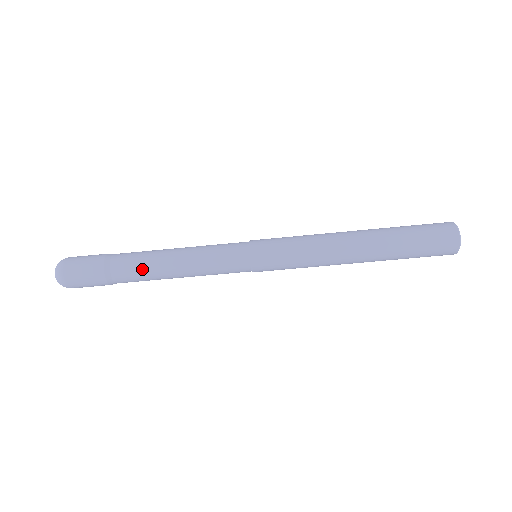
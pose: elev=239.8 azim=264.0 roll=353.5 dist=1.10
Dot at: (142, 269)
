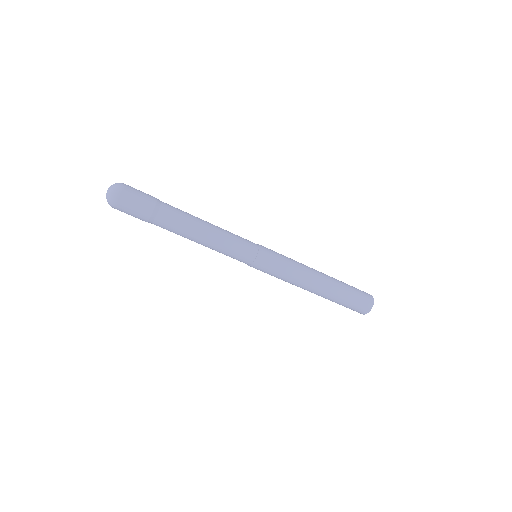
Dot at: (181, 226)
